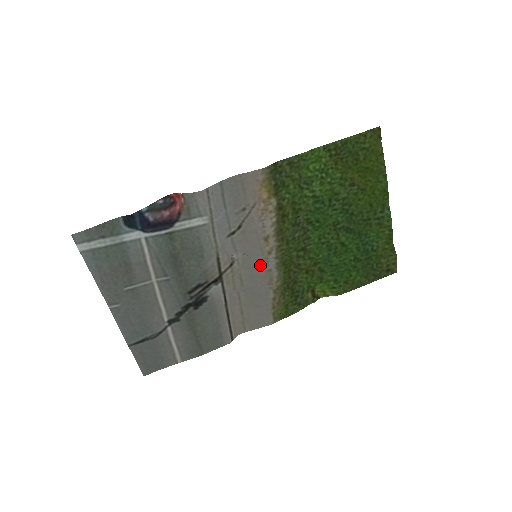
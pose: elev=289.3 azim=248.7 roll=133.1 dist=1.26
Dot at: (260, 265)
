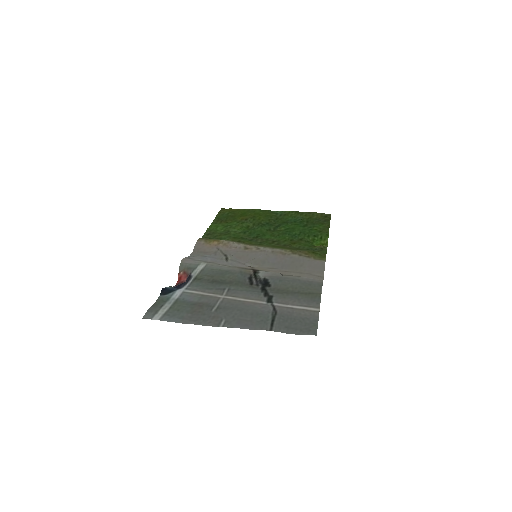
Dot at: (265, 255)
